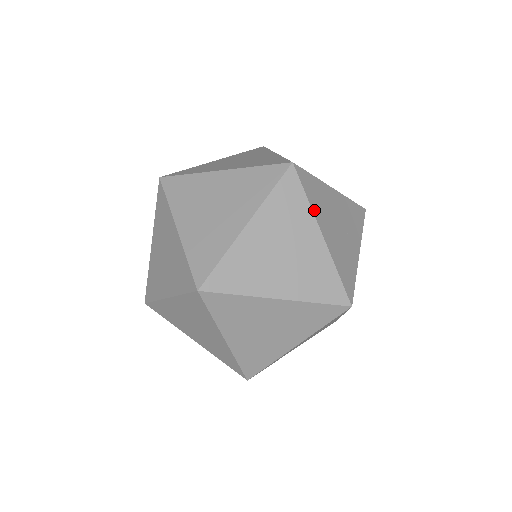
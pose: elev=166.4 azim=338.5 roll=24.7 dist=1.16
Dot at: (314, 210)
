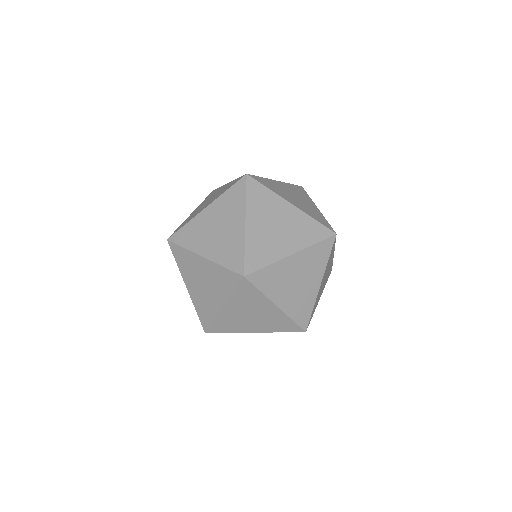
Dot at: (248, 206)
